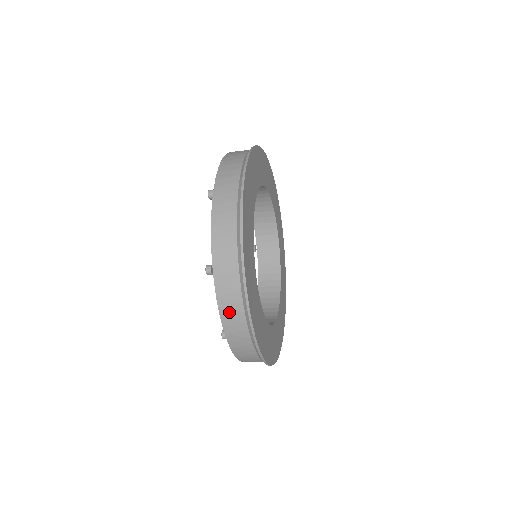
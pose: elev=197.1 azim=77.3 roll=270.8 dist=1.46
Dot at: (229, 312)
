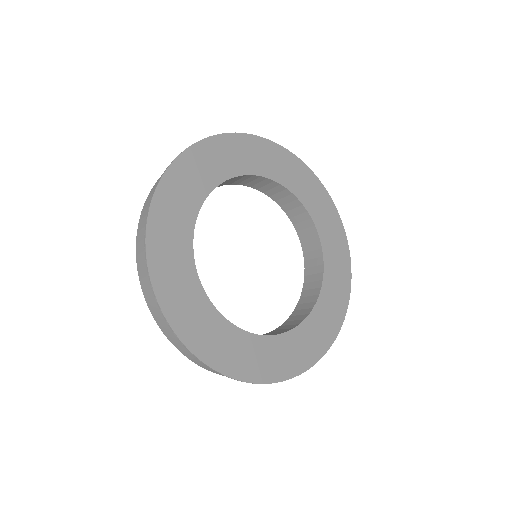
Dot at: occluded
